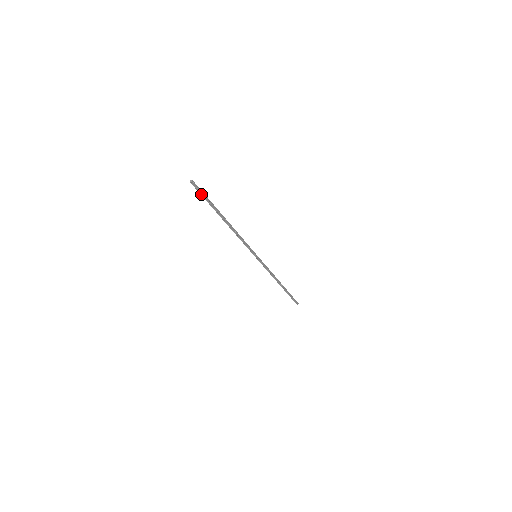
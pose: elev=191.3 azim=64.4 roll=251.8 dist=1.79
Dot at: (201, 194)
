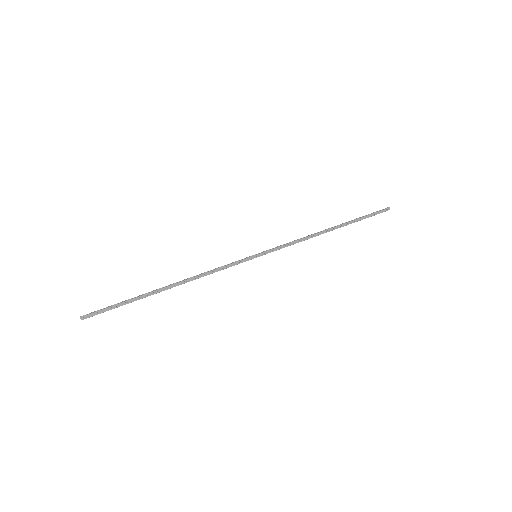
Dot at: (107, 310)
